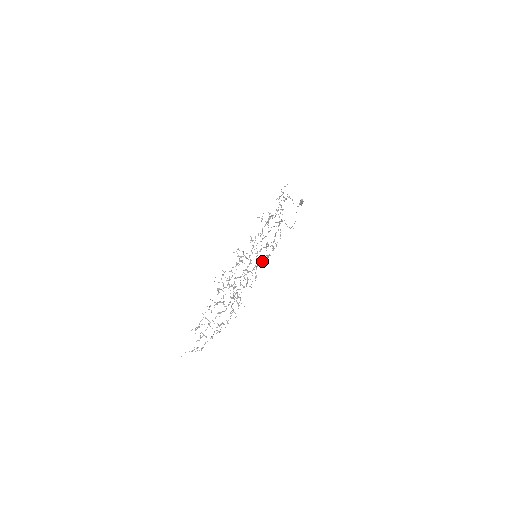
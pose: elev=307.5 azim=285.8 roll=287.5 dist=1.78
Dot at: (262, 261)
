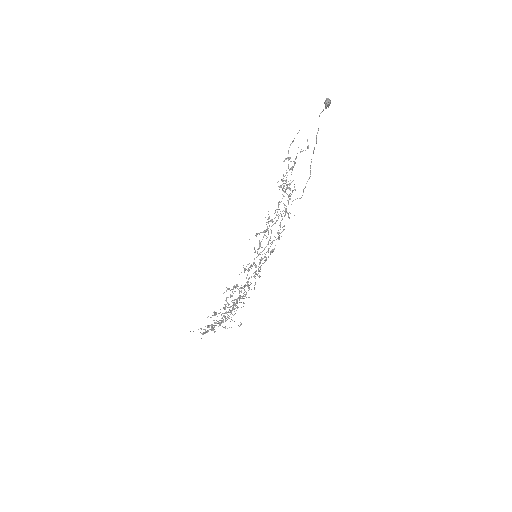
Dot at: (265, 260)
